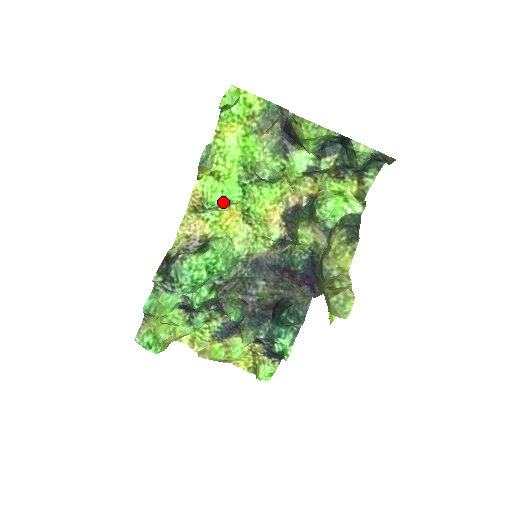
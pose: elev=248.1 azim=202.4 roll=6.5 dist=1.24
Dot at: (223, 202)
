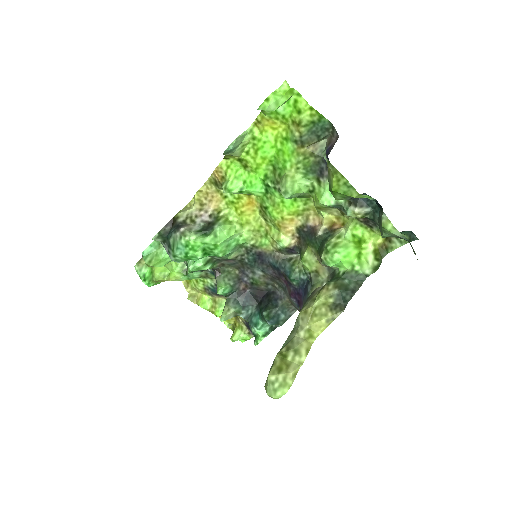
Dot at: (242, 192)
